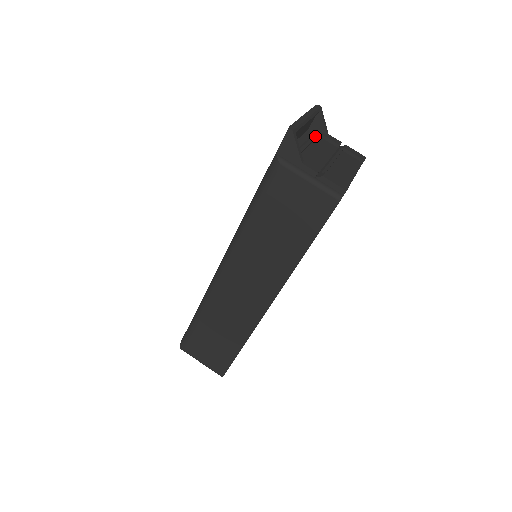
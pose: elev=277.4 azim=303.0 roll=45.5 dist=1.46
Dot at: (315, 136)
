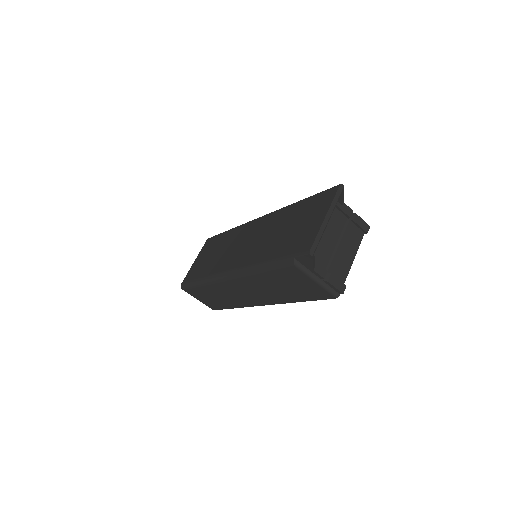
Dot at: occluded
